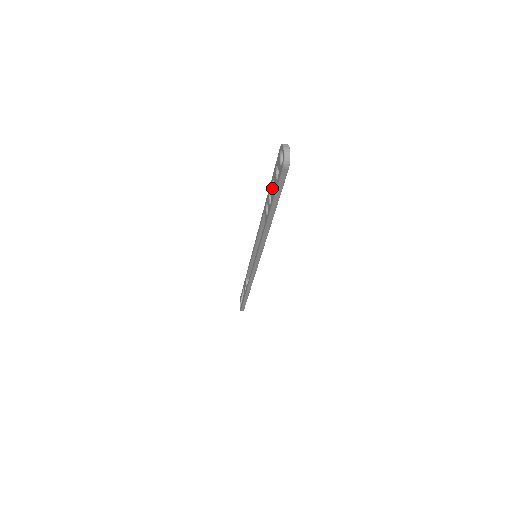
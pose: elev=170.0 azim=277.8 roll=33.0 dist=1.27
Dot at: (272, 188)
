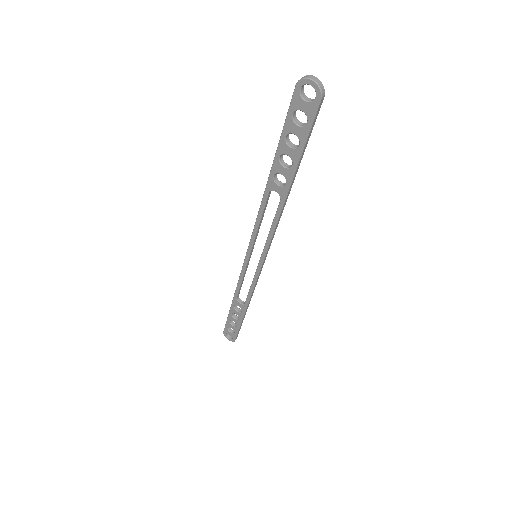
Dot at: (289, 146)
